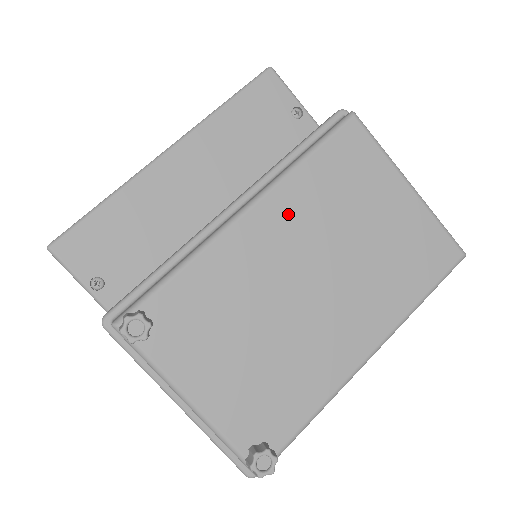
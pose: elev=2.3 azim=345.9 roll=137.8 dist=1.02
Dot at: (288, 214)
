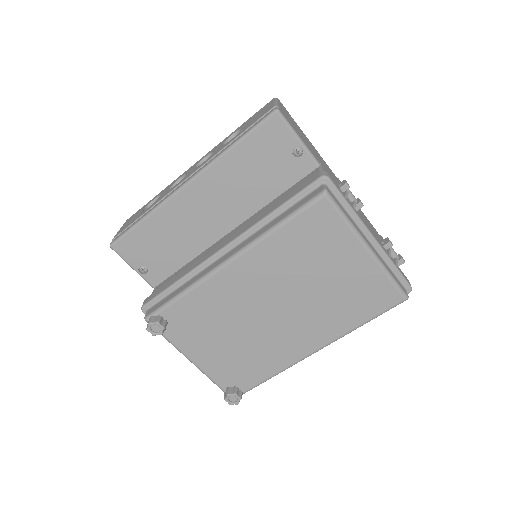
Dot at: (261, 266)
